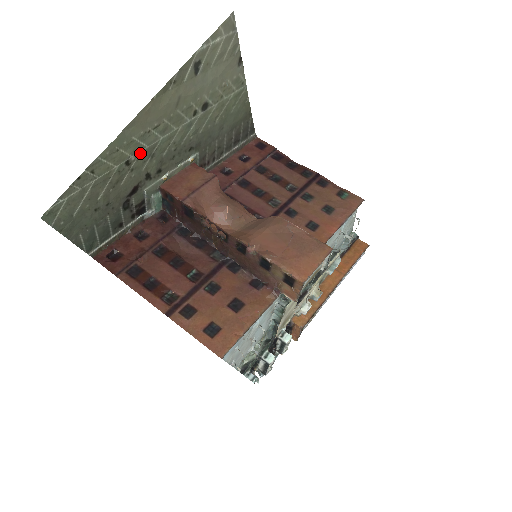
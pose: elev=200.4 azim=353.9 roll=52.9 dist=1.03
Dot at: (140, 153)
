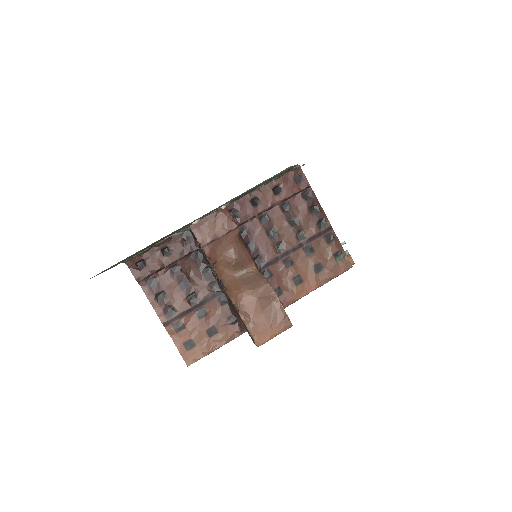
Dot at: occluded
